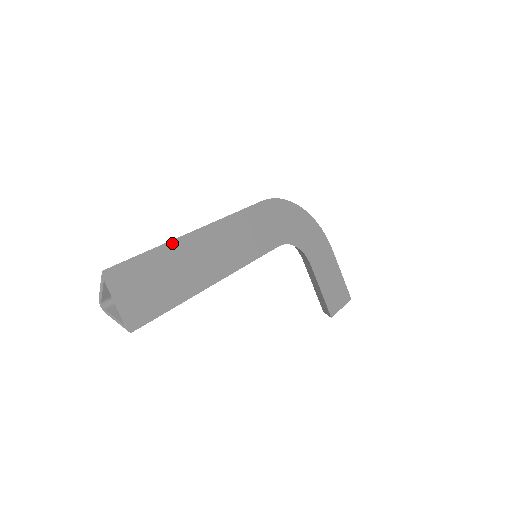
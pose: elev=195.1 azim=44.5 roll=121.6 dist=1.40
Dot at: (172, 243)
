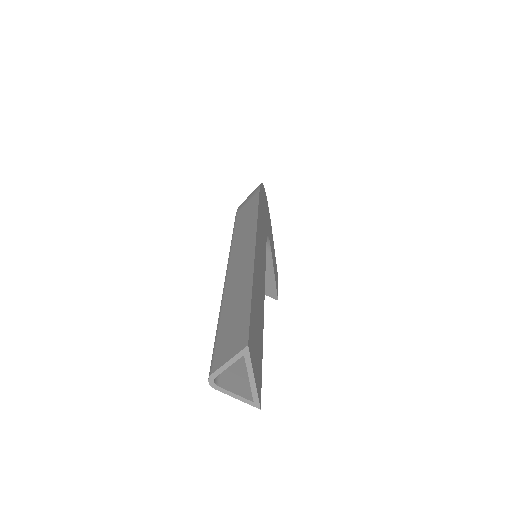
Dot at: (254, 274)
